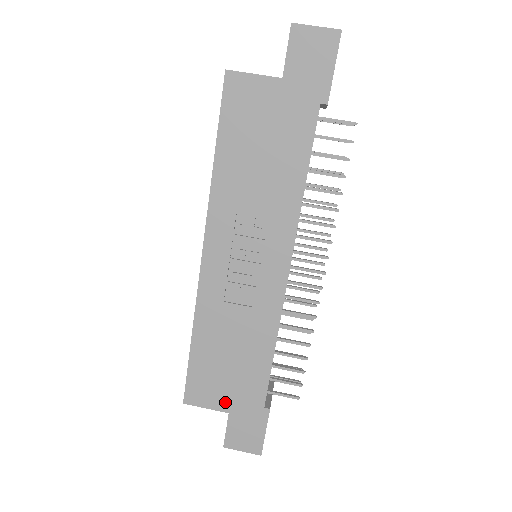
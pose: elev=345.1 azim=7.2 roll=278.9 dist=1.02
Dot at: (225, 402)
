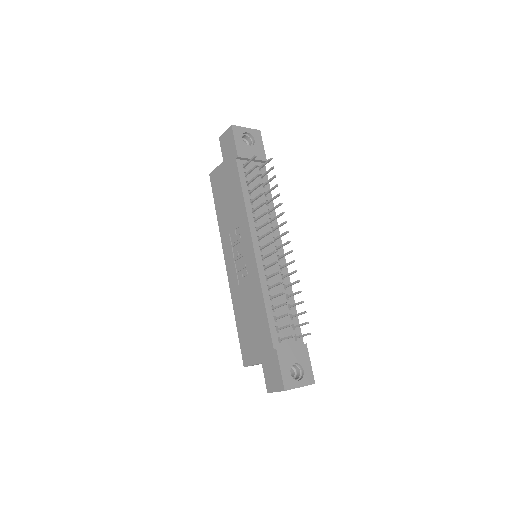
Dot at: (258, 355)
